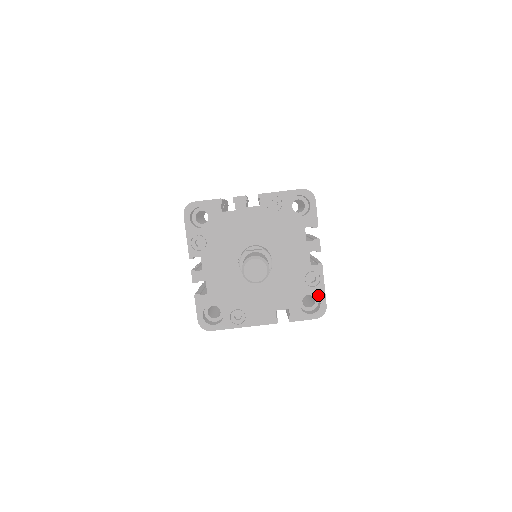
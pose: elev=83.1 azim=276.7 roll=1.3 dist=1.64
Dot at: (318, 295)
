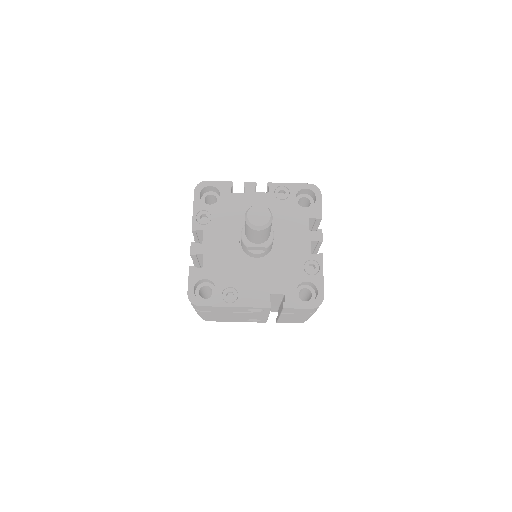
Dot at: (316, 284)
